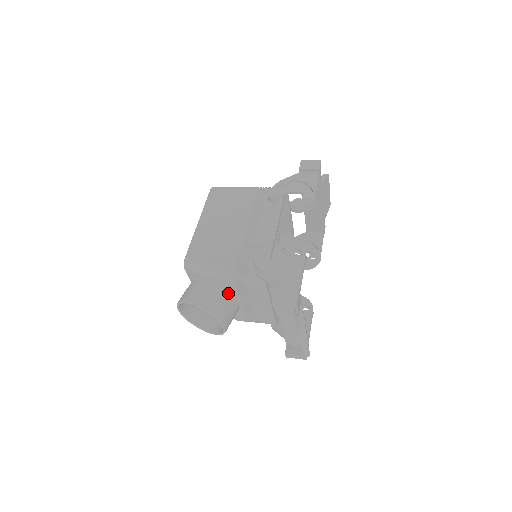
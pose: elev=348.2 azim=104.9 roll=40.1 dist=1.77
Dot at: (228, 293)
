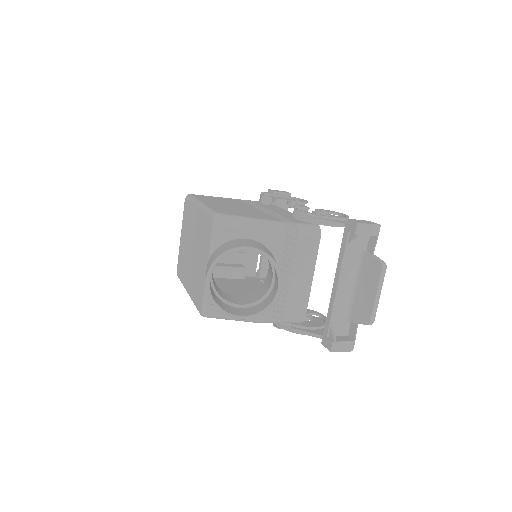
Dot at: (272, 254)
